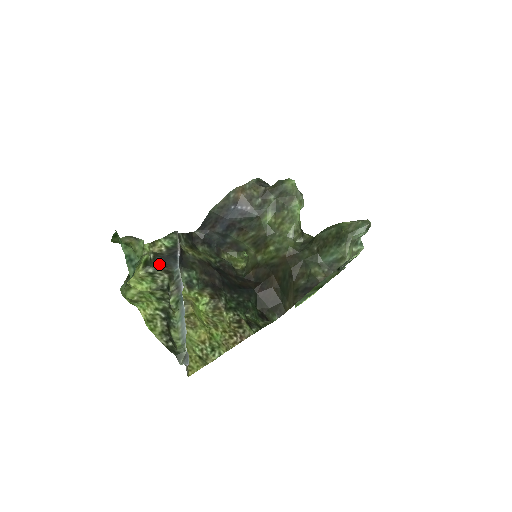
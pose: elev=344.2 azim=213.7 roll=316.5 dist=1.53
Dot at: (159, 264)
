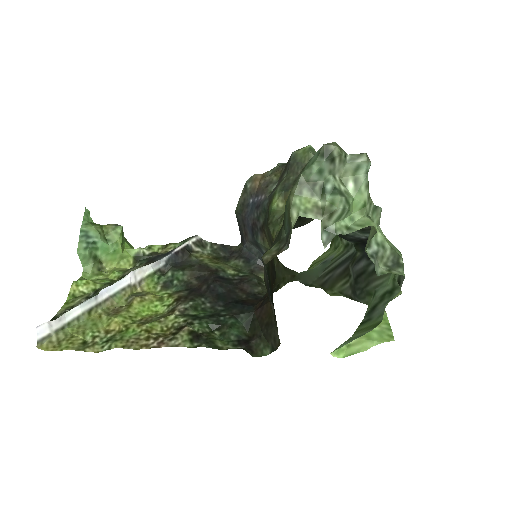
Dot at: (149, 260)
